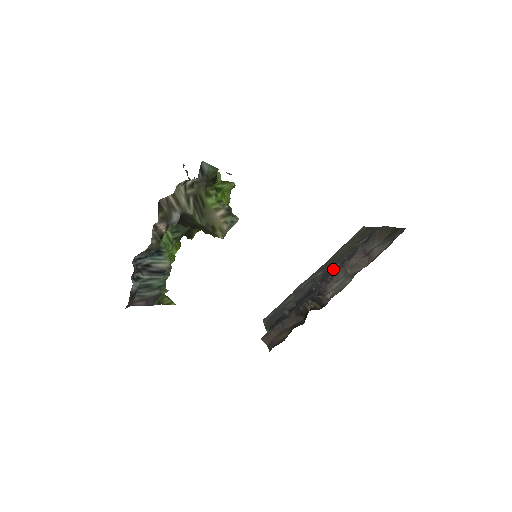
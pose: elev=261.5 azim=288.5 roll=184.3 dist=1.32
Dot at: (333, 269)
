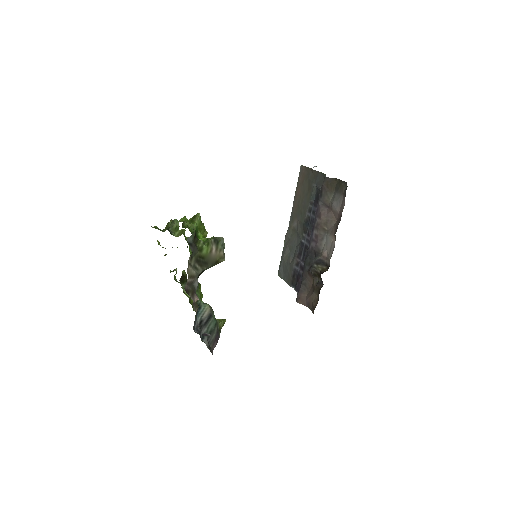
Dot at: (306, 219)
